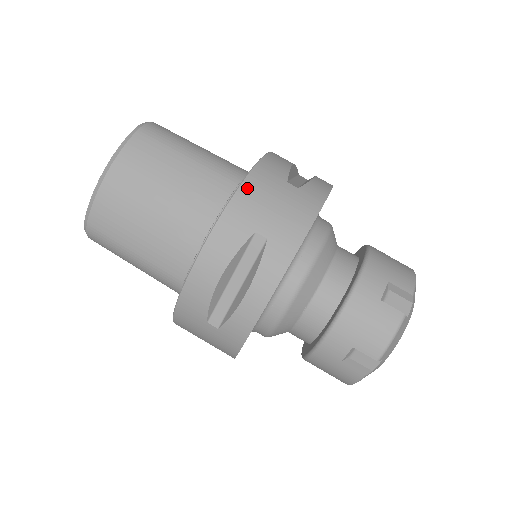
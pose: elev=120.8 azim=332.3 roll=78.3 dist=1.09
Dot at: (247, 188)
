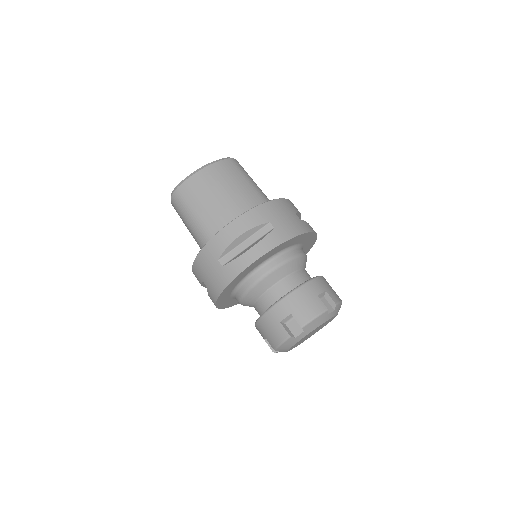
Dot at: (275, 203)
